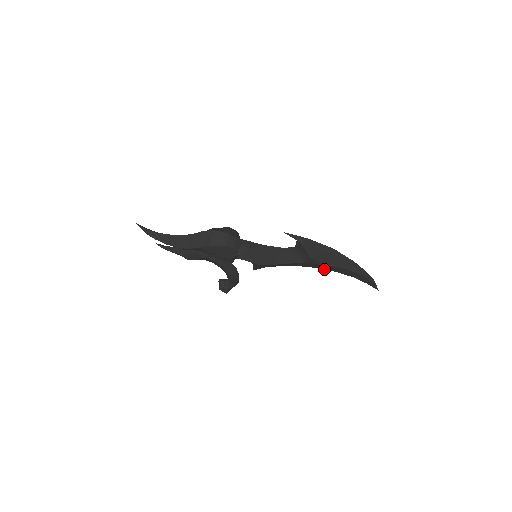
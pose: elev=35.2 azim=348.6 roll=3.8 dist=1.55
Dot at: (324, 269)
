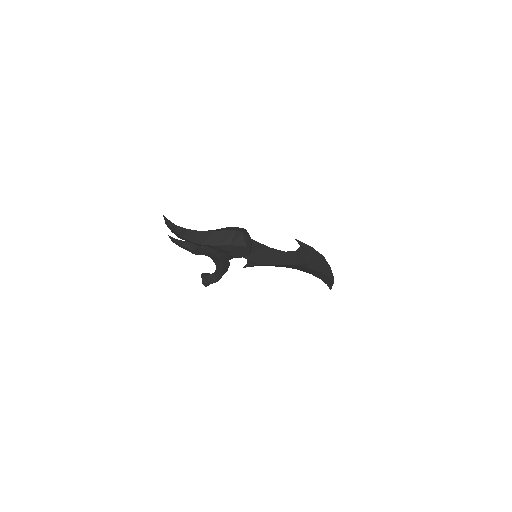
Dot at: (303, 271)
